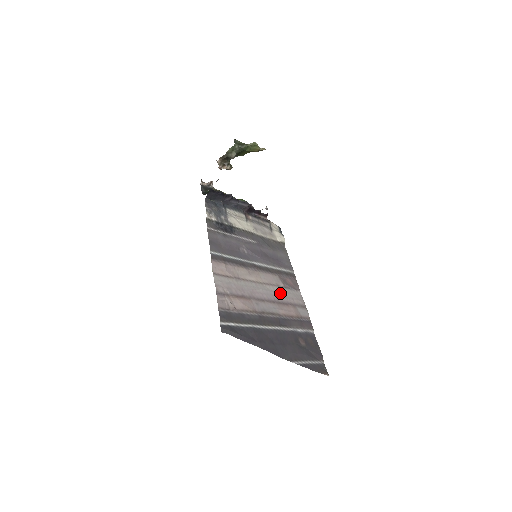
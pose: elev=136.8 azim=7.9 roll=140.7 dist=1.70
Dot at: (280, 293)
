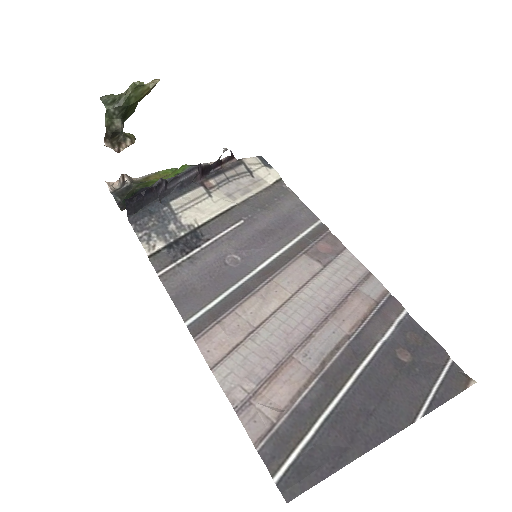
Dot at: (324, 288)
